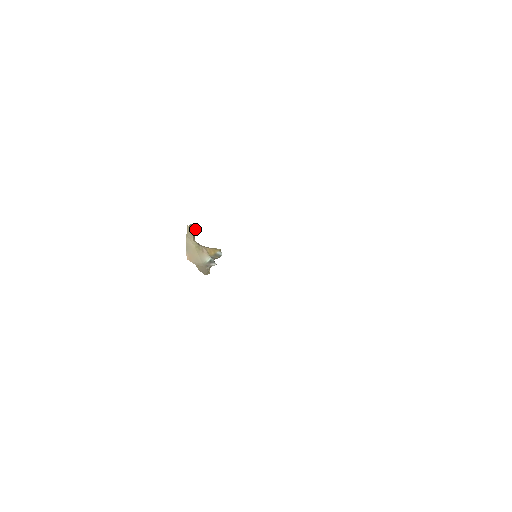
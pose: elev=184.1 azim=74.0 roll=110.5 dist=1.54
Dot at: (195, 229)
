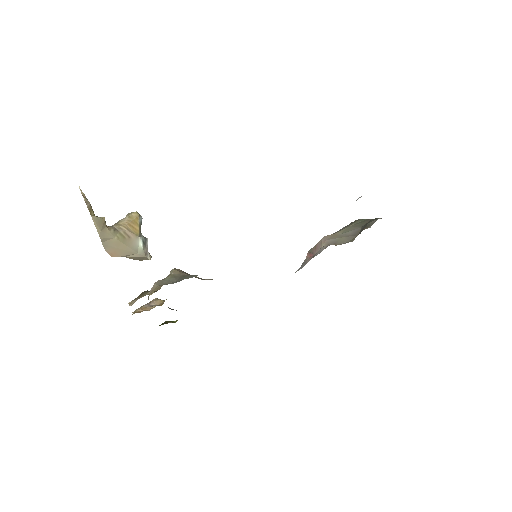
Dot at: (88, 202)
